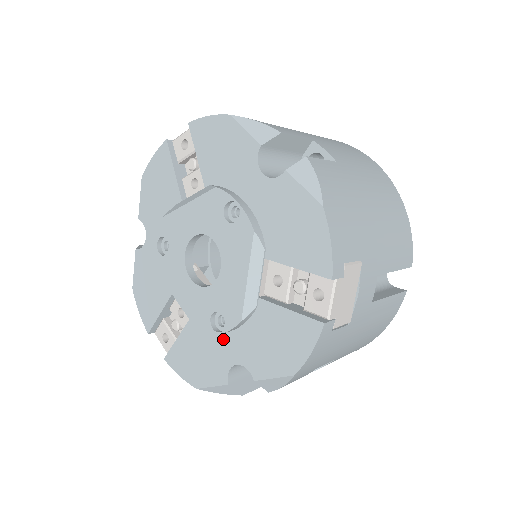
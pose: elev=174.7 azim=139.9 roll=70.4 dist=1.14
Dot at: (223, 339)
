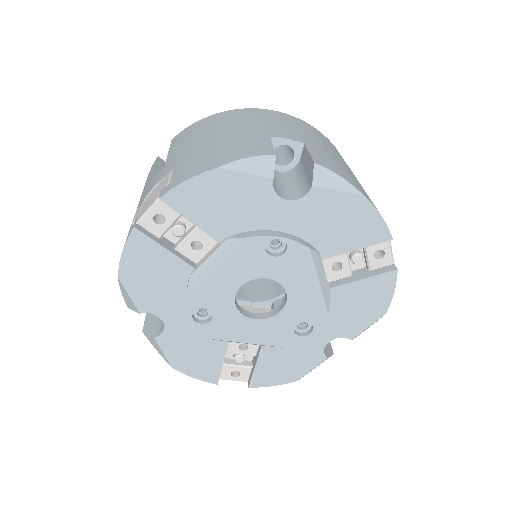
Dot at: occluded
